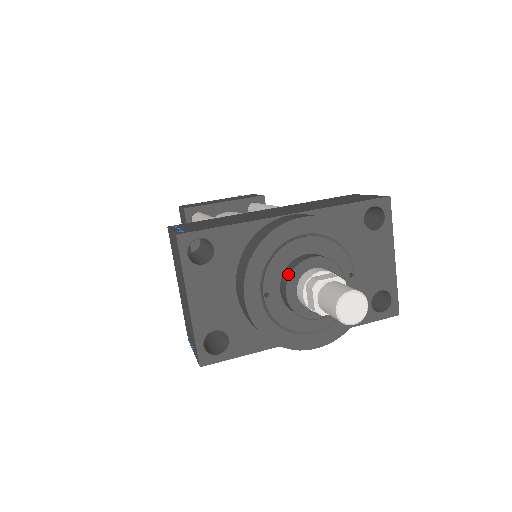
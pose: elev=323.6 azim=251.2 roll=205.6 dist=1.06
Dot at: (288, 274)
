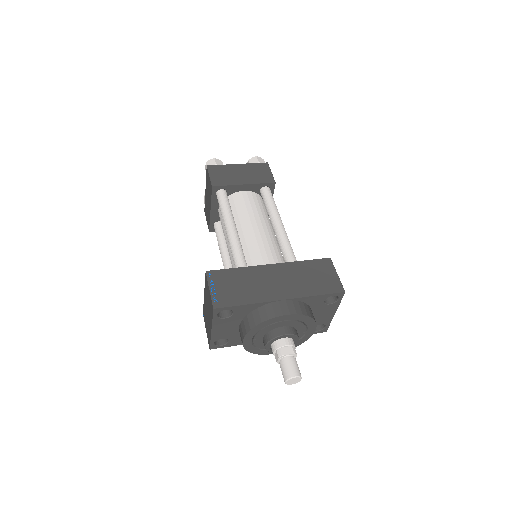
Dot at: (269, 339)
